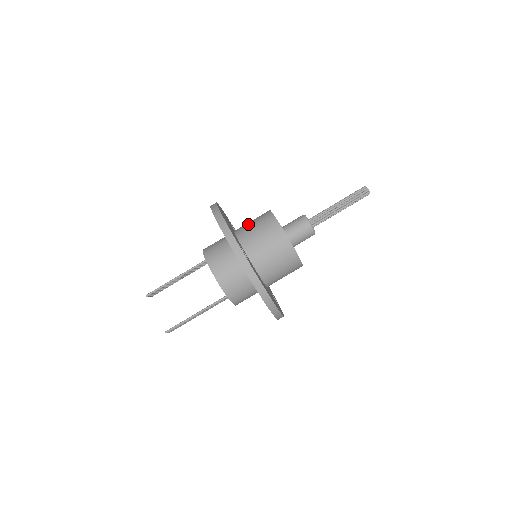
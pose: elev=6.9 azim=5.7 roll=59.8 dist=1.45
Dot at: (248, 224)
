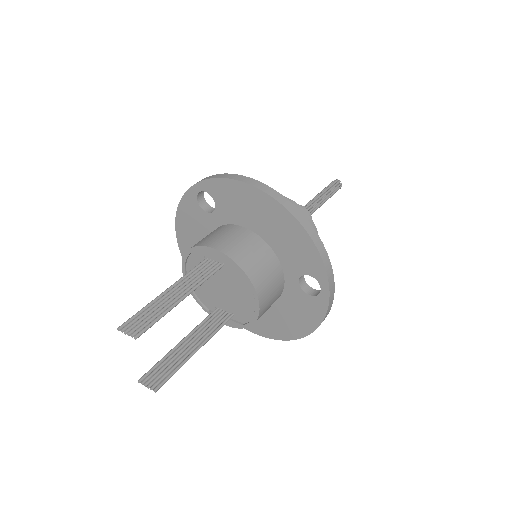
Dot at: occluded
